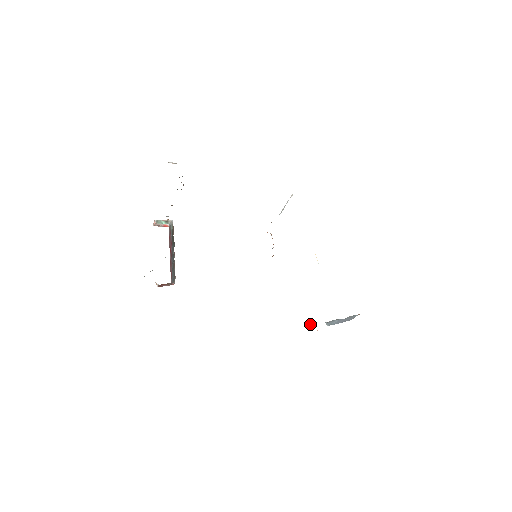
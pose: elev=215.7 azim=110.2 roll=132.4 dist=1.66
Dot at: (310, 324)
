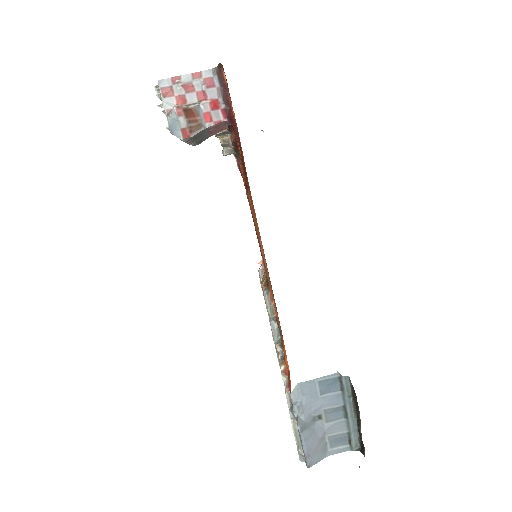
Dot at: (297, 385)
